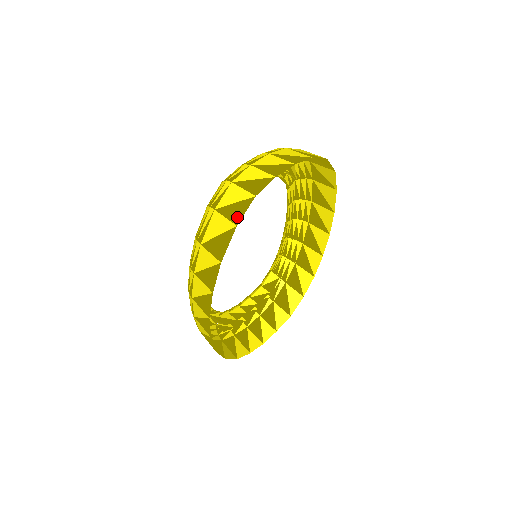
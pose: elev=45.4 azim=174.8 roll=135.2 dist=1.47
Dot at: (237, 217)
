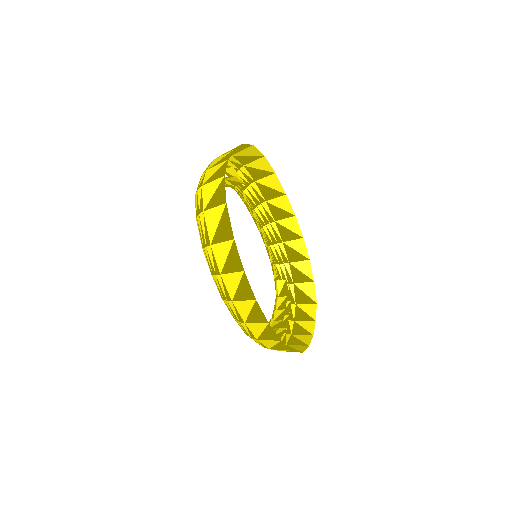
Dot at: (222, 198)
